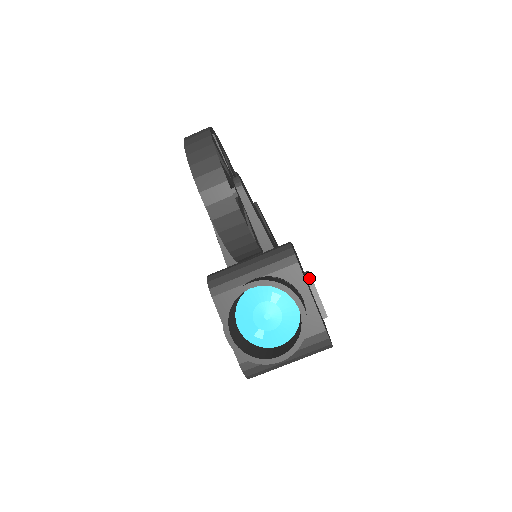
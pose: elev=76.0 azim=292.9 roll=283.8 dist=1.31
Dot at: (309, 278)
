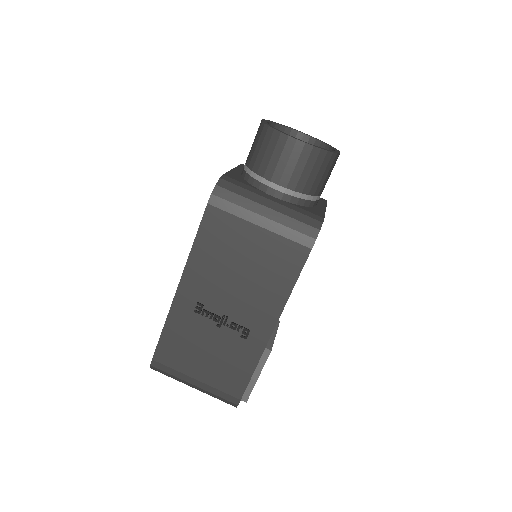
Dot at: (277, 322)
